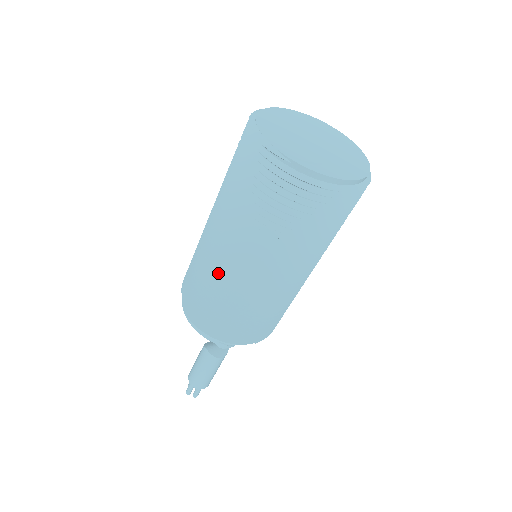
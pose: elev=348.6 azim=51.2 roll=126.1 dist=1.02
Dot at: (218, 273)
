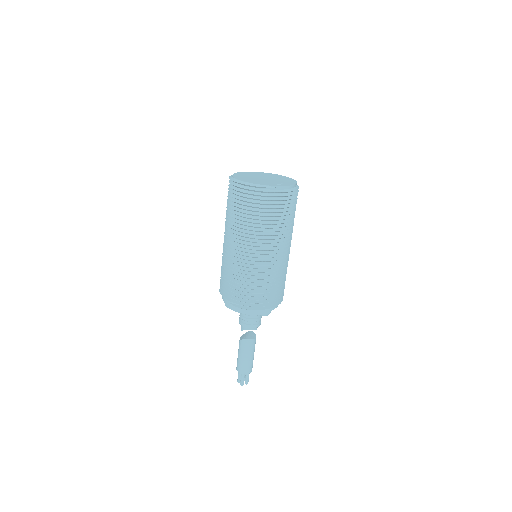
Dot at: (257, 268)
